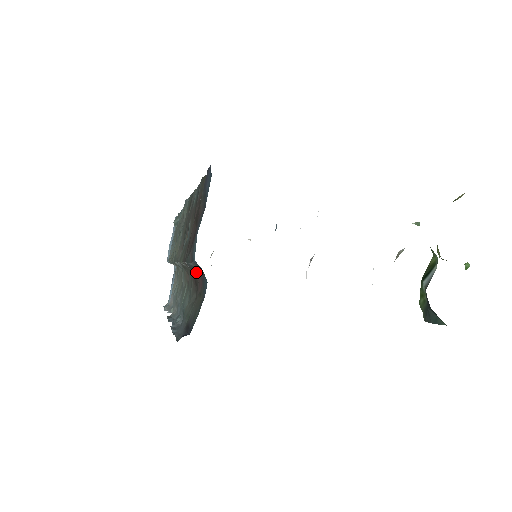
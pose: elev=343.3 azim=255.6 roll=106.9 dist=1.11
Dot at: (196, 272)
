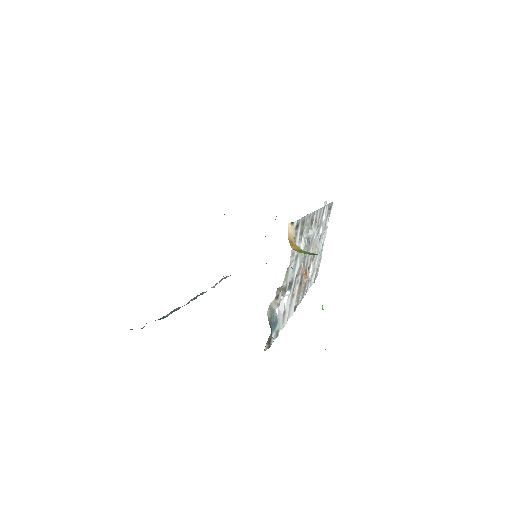
Dot at: occluded
